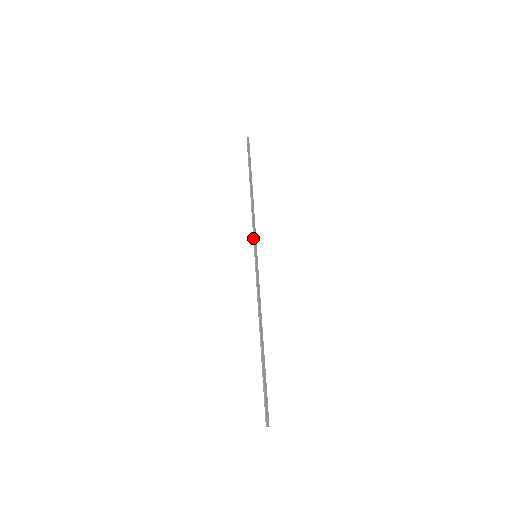
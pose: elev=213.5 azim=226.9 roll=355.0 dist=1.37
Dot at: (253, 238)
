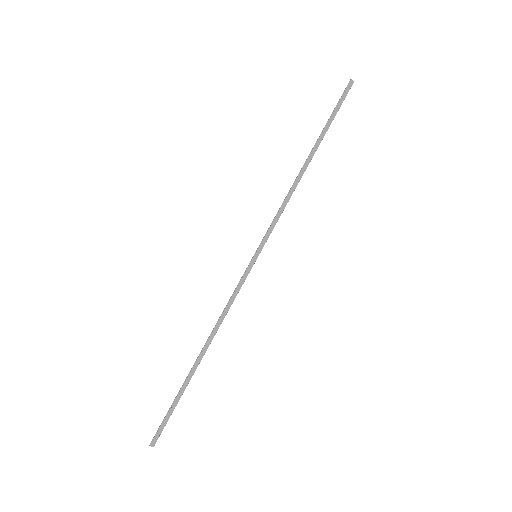
Dot at: occluded
